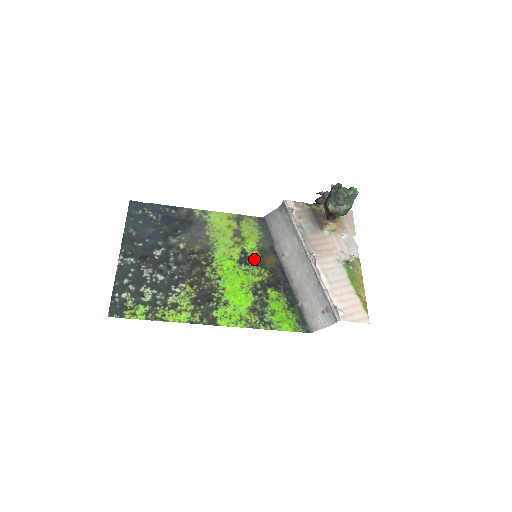
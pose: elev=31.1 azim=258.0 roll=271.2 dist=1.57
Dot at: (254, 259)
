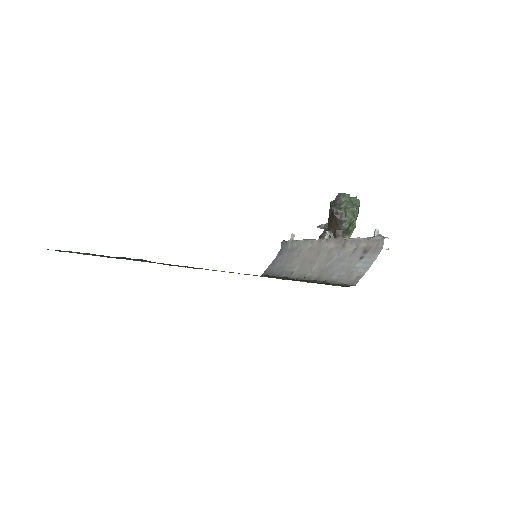
Dot at: occluded
